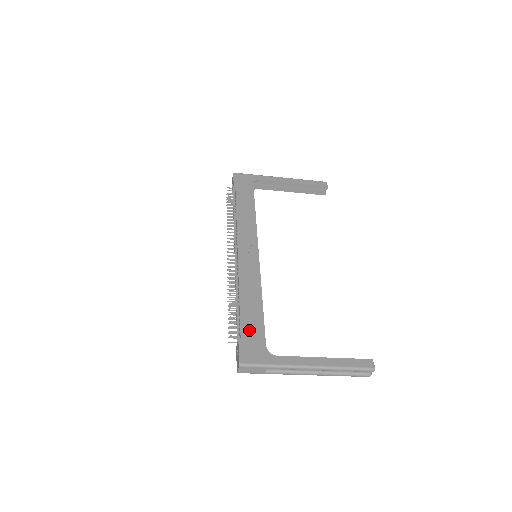
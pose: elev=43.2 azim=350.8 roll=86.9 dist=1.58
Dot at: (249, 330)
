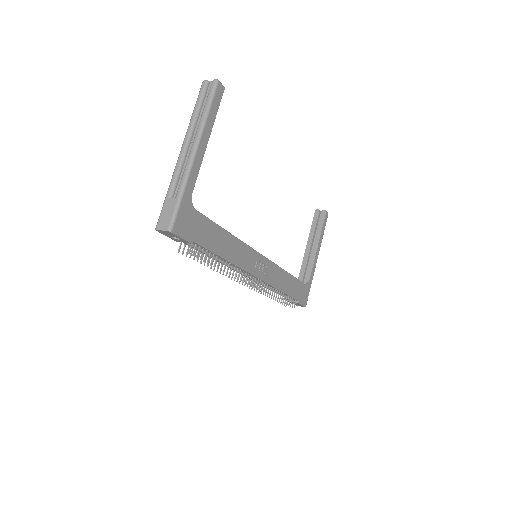
Dot at: (298, 293)
